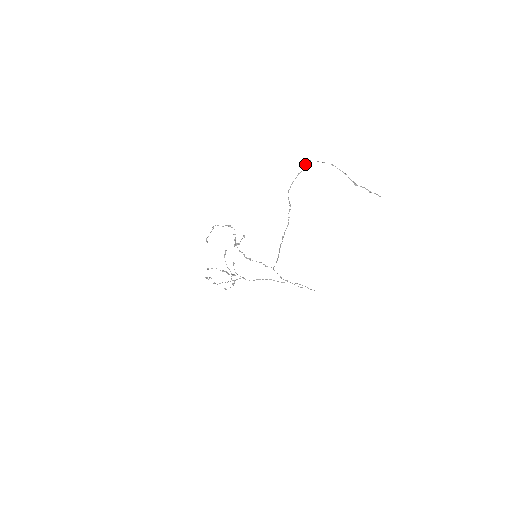
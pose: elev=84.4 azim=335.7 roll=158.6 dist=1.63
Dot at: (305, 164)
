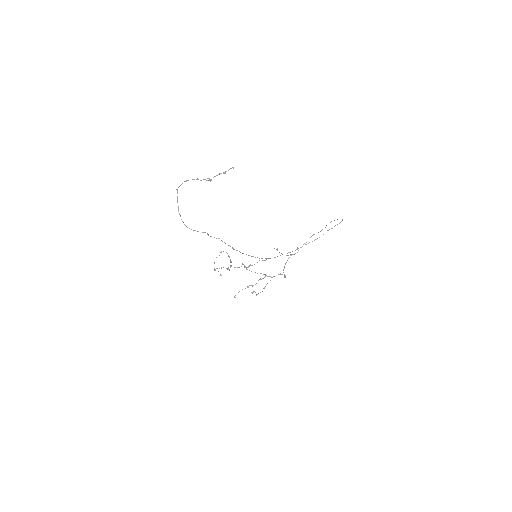
Dot at: (177, 196)
